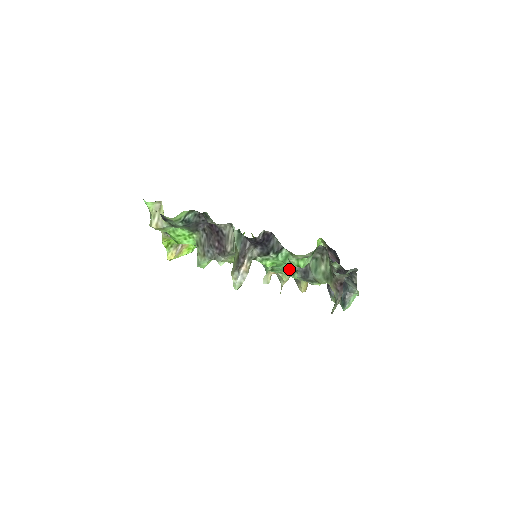
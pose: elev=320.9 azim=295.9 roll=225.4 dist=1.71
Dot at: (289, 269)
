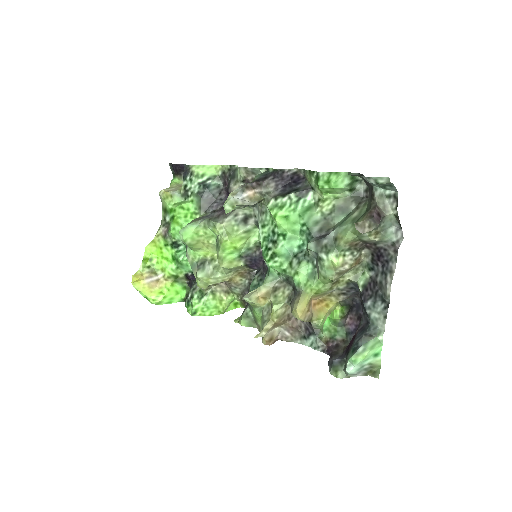
Dot at: (297, 255)
